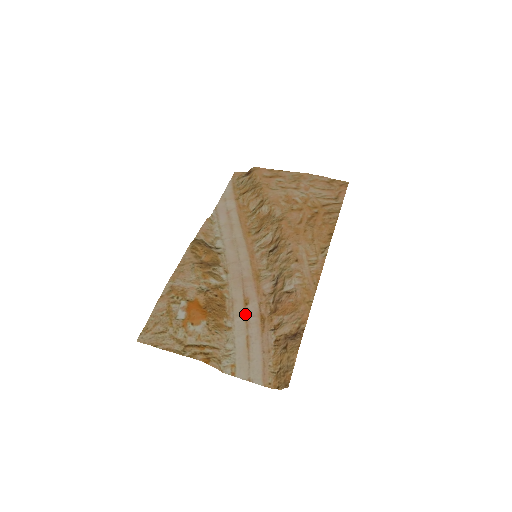
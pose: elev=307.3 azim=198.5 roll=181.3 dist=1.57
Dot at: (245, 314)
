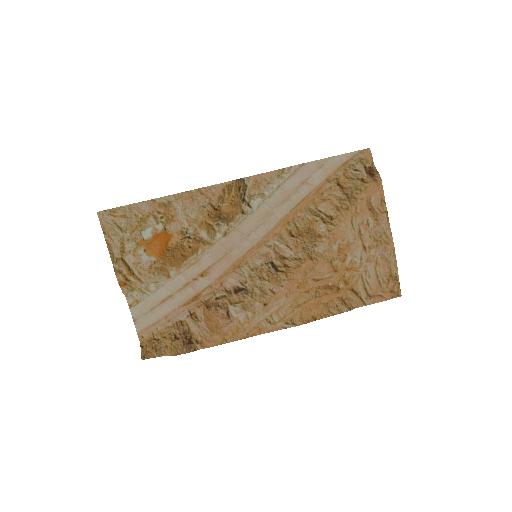
Dot at: (191, 281)
